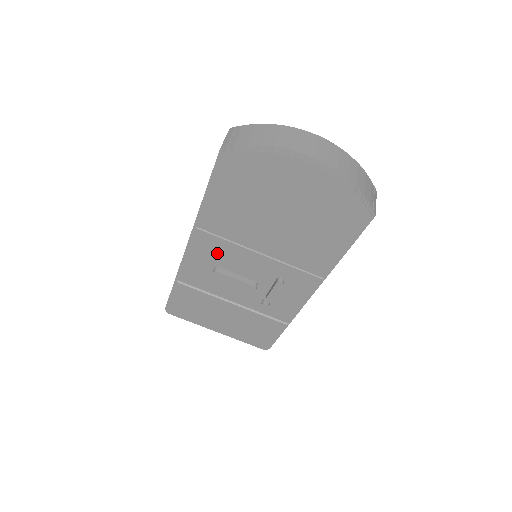
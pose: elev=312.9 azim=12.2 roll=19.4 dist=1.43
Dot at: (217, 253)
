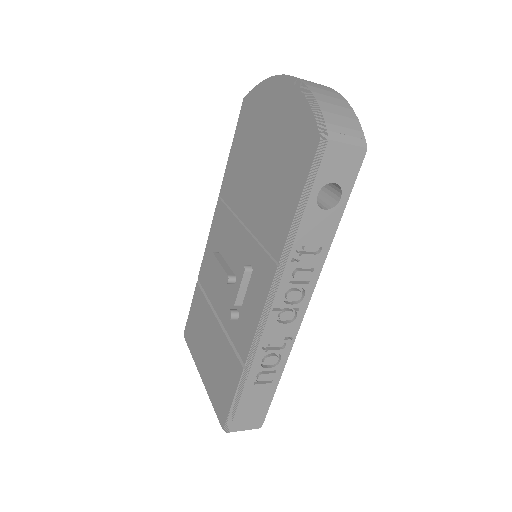
Dot at: (222, 231)
